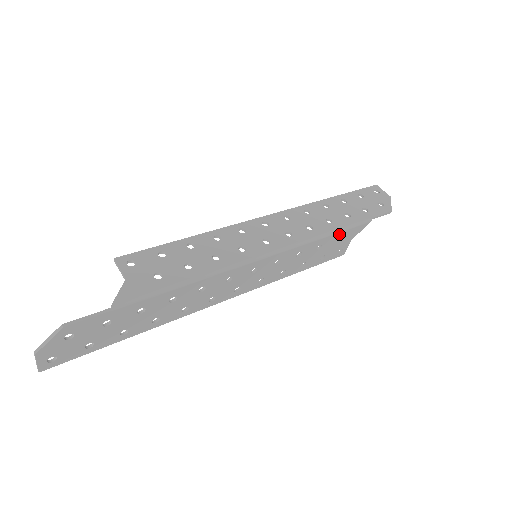
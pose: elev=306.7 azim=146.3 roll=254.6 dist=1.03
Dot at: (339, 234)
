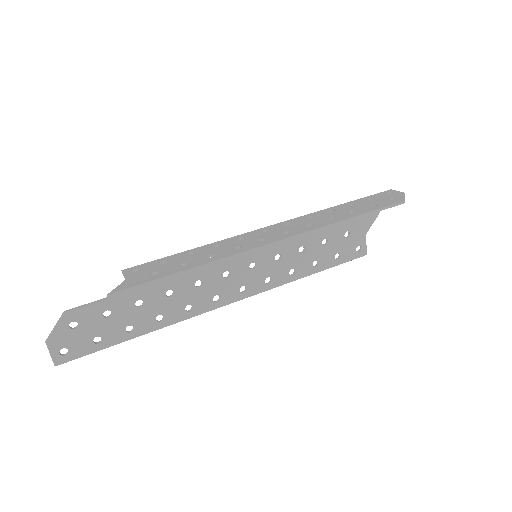
Dot at: (343, 226)
